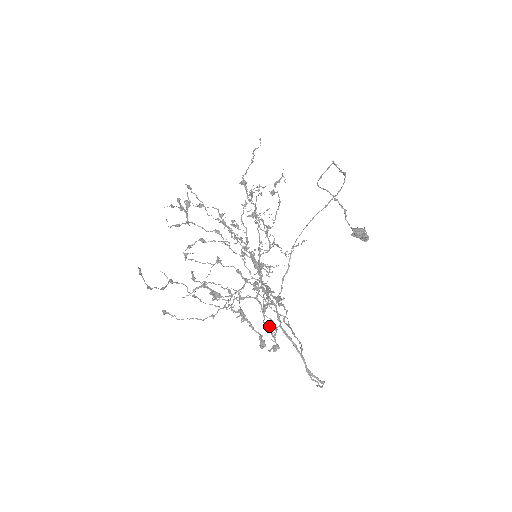
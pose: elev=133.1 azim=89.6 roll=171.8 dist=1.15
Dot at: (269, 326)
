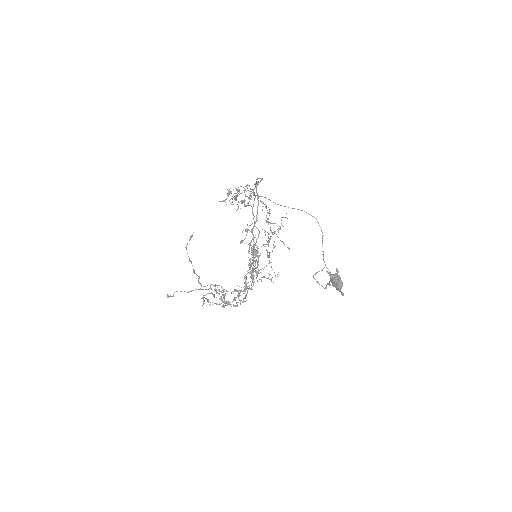
Dot at: (247, 184)
